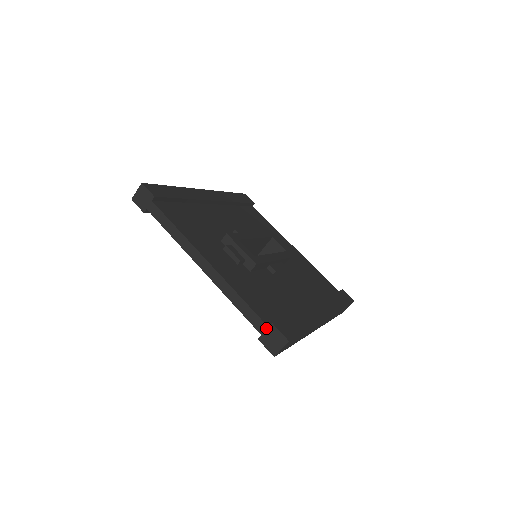
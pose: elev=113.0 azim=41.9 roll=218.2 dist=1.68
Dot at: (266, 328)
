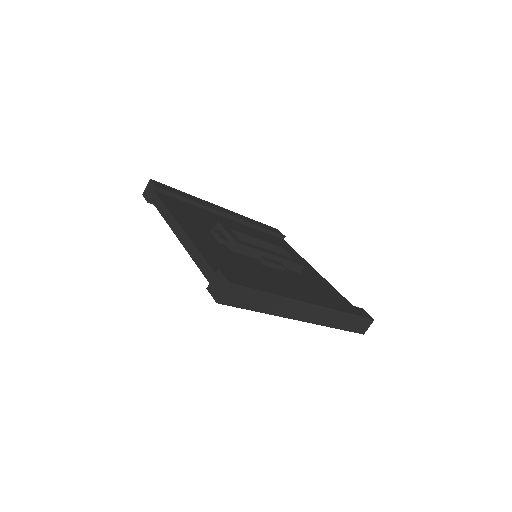
Dot at: (213, 275)
